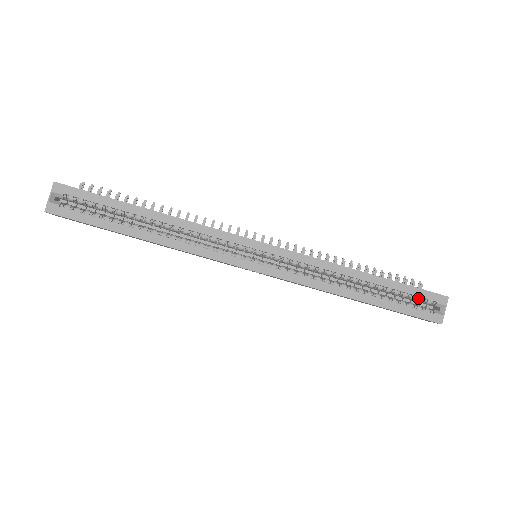
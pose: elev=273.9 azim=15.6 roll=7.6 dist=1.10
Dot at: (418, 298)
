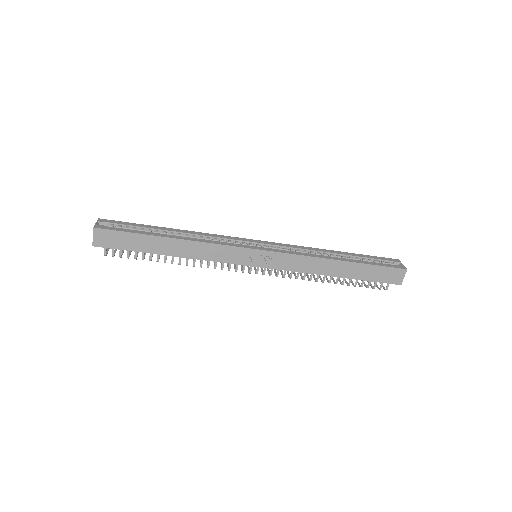
Dot at: (380, 262)
